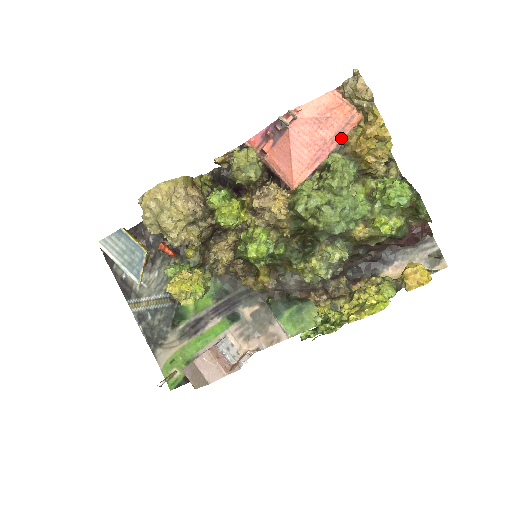
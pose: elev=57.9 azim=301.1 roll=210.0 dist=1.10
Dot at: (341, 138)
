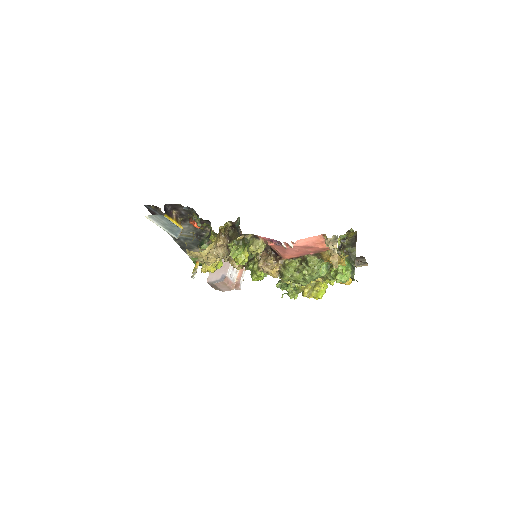
Dot at: (318, 252)
